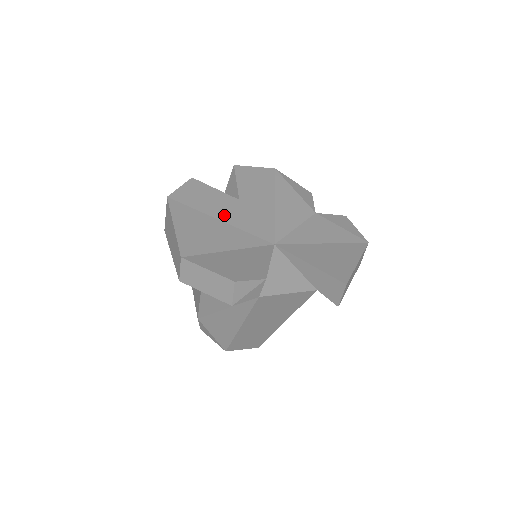
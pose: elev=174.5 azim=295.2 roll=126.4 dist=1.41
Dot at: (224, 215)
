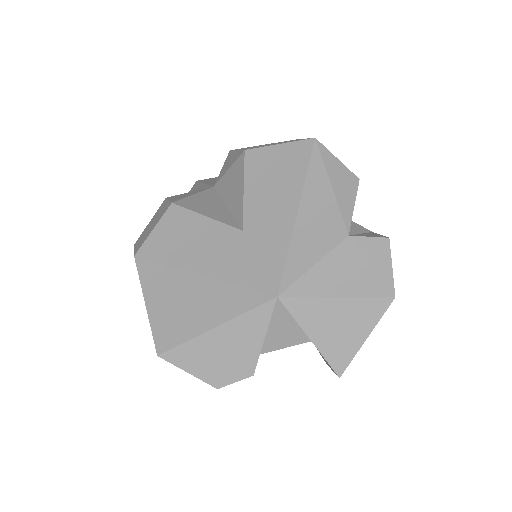
Dot at: (217, 267)
